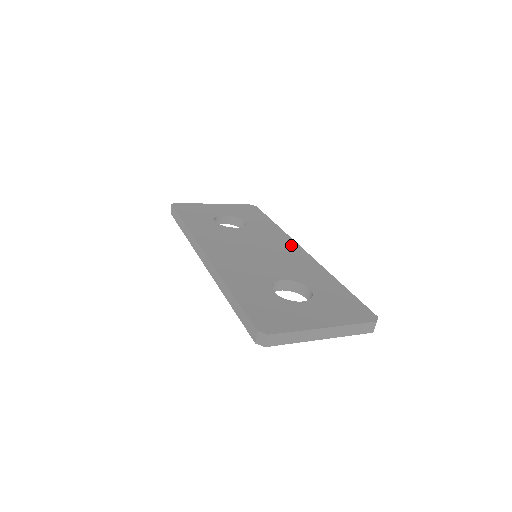
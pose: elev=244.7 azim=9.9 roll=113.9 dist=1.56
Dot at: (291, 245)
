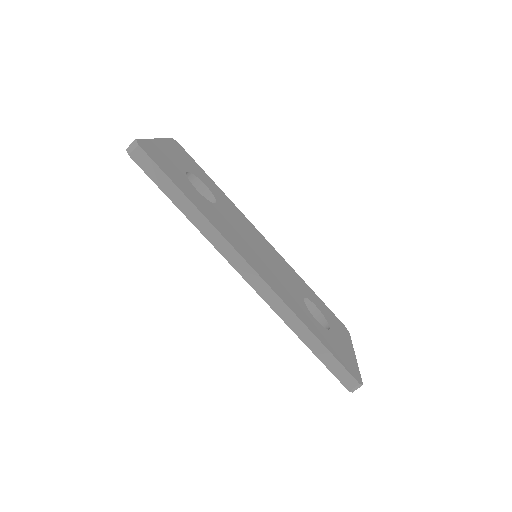
Dot at: (257, 232)
